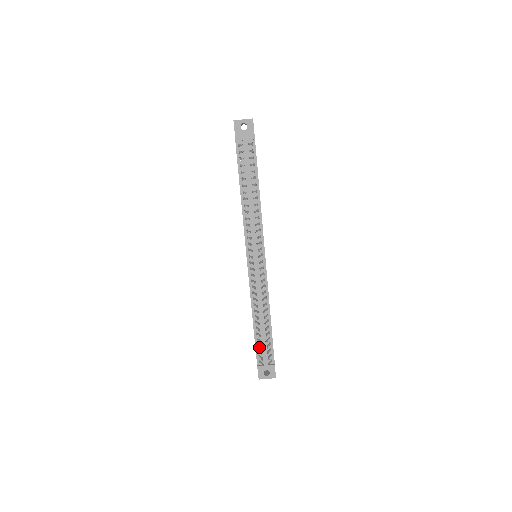
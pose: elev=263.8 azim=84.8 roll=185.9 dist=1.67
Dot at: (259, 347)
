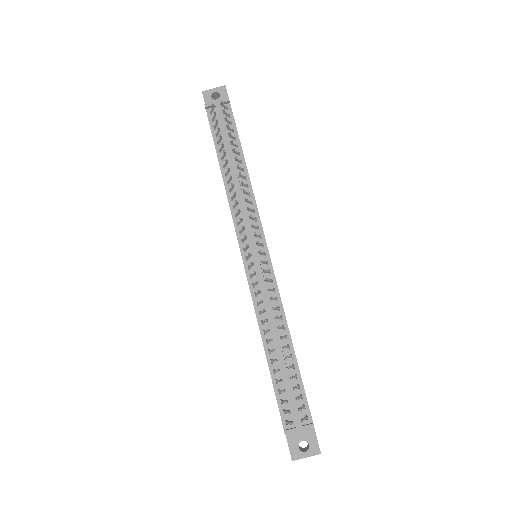
Dot at: (282, 395)
